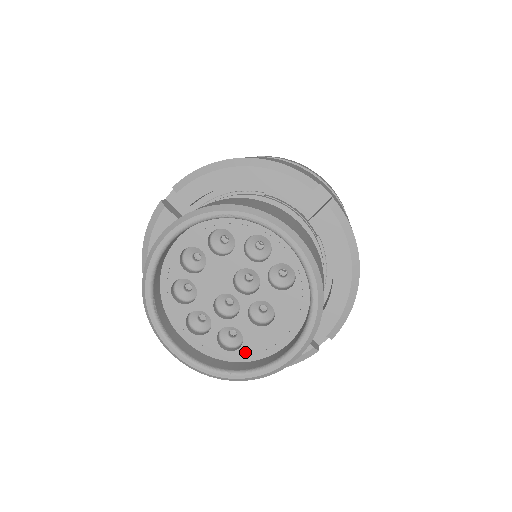
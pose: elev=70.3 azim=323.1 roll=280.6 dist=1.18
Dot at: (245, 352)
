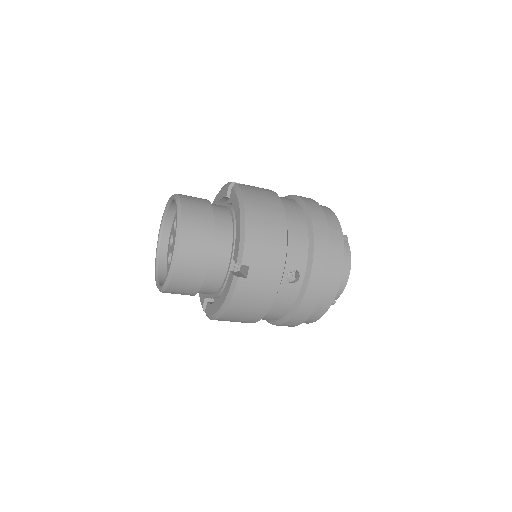
Dot at: occluded
